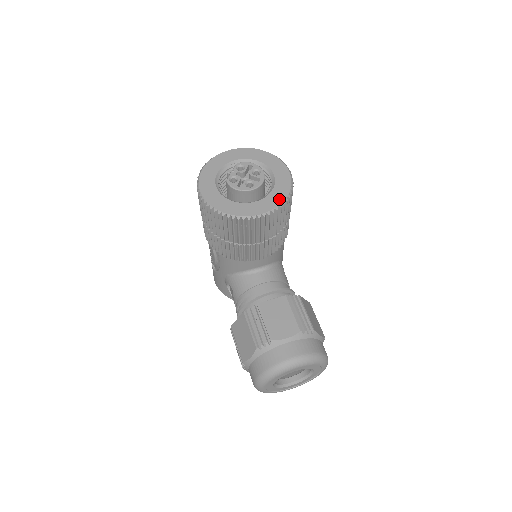
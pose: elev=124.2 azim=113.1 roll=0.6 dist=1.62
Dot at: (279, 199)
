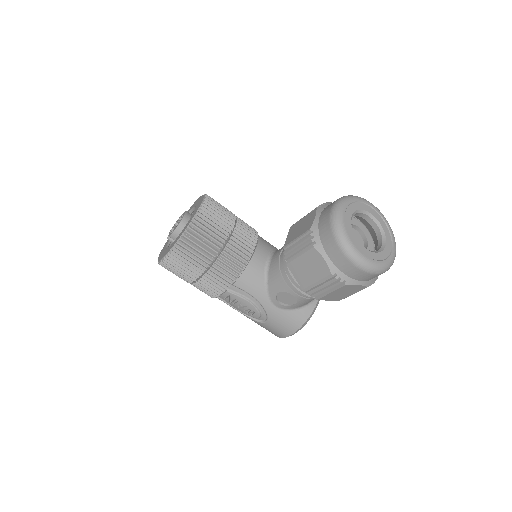
Dot at: (201, 199)
